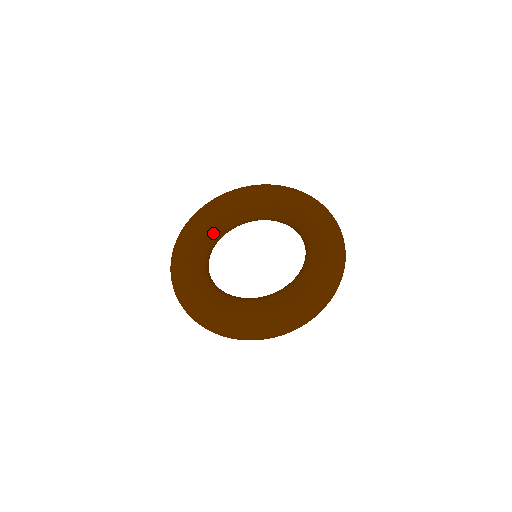
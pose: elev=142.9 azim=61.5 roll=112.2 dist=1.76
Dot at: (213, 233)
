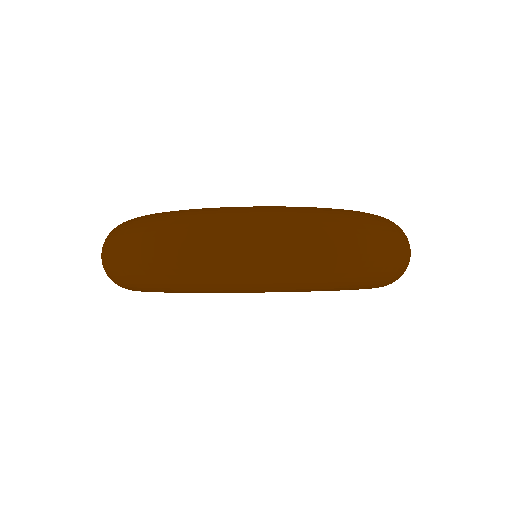
Dot at: occluded
